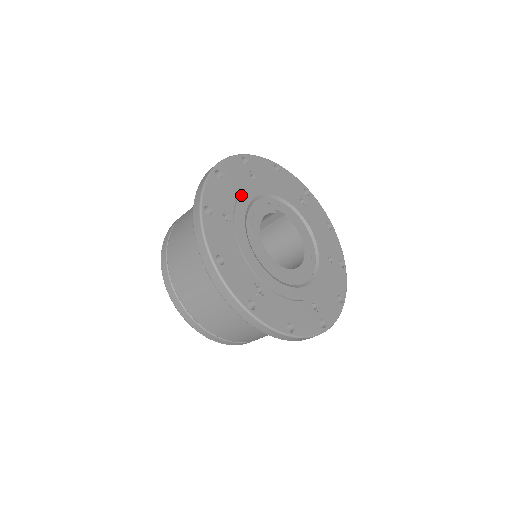
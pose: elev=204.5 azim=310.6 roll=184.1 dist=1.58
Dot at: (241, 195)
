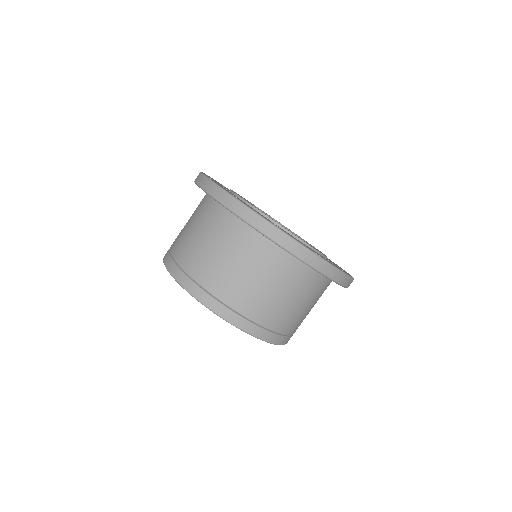
Dot at: occluded
